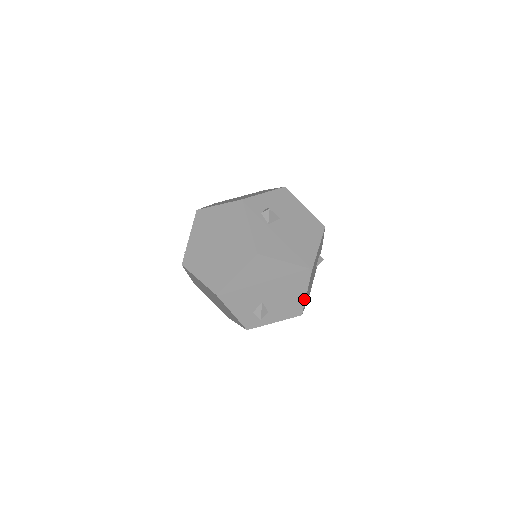
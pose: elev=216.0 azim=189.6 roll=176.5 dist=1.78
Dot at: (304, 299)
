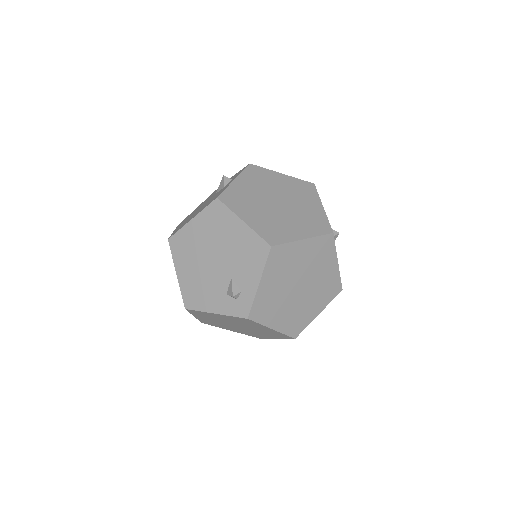
Dot at: occluded
